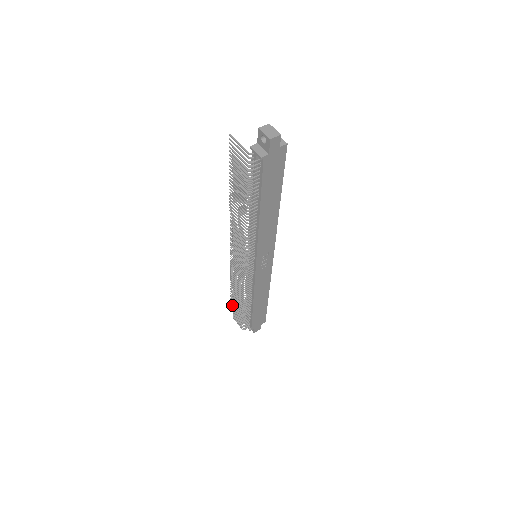
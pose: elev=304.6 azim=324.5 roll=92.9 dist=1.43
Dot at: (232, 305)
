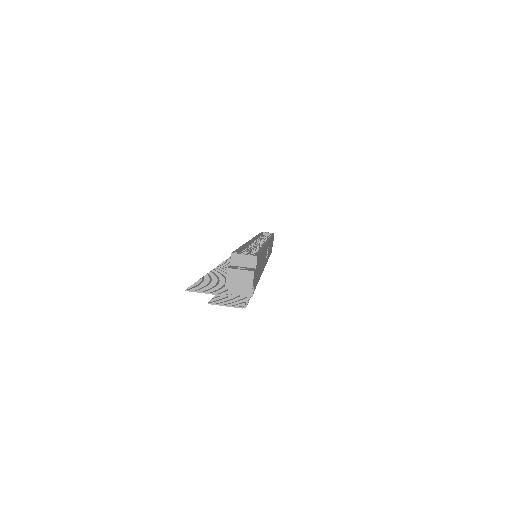
Dot at: occluded
